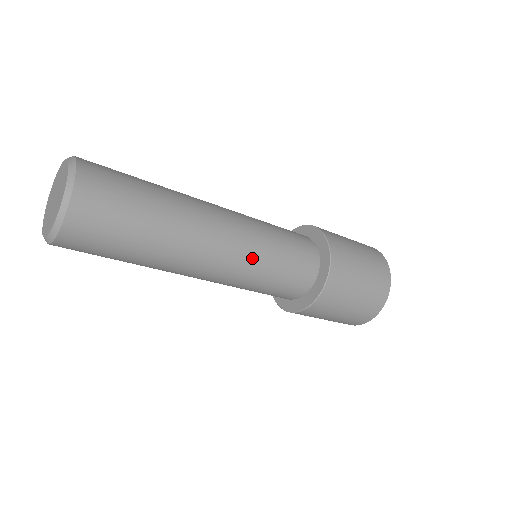
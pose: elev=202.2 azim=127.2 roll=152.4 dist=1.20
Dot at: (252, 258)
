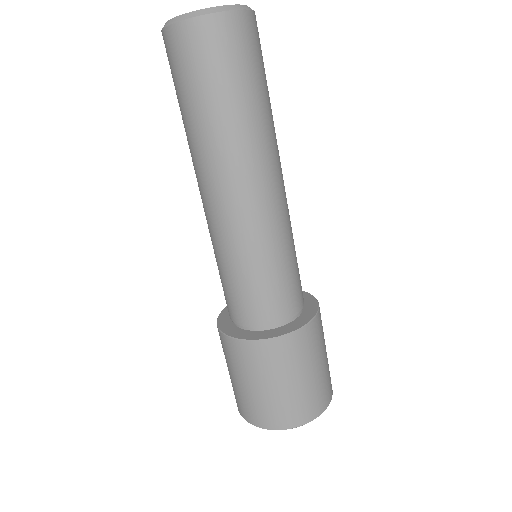
Dot at: (289, 223)
